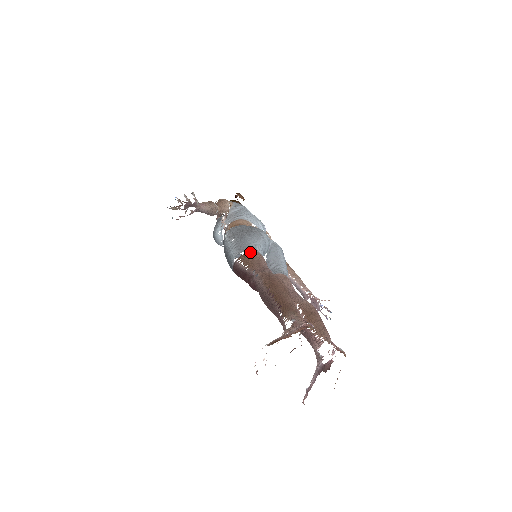
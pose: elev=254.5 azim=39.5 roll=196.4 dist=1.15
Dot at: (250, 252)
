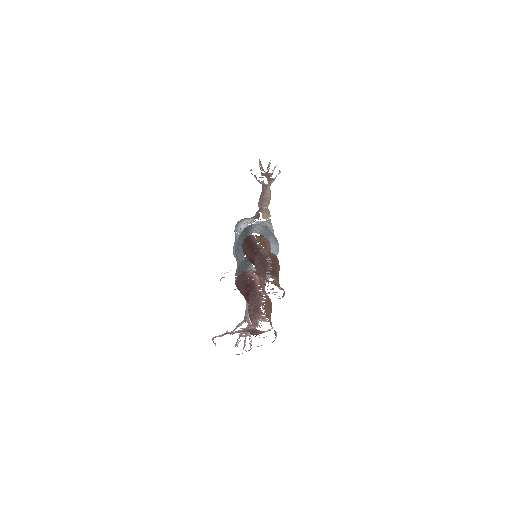
Dot at: (268, 241)
